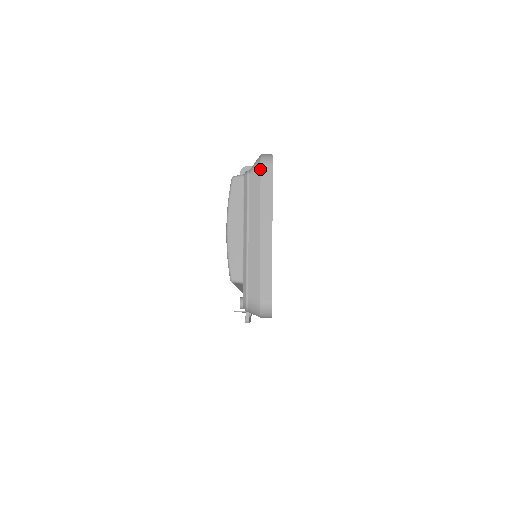
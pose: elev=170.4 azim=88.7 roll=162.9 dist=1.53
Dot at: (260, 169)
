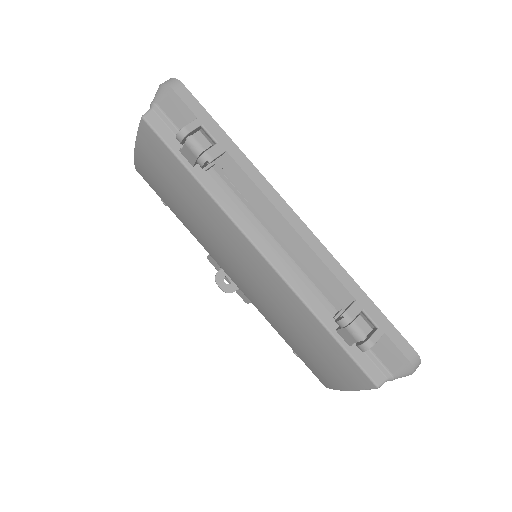
Dot at: occluded
